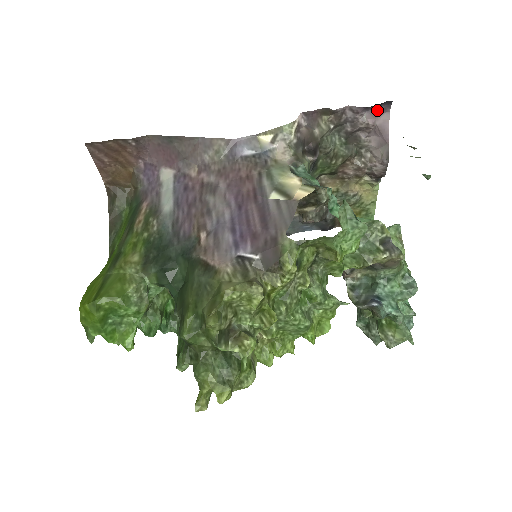
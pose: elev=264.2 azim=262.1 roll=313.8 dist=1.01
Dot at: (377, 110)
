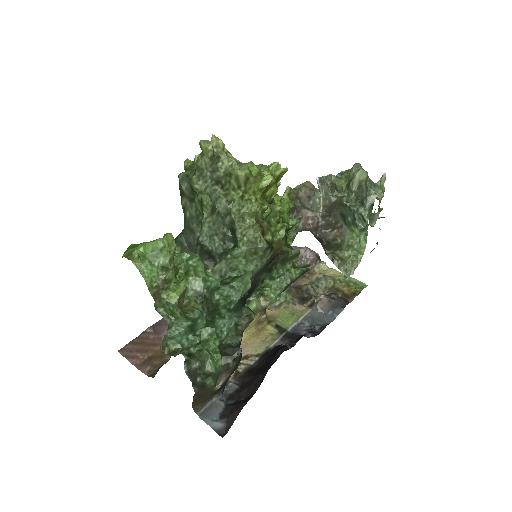
Dot at: occluded
